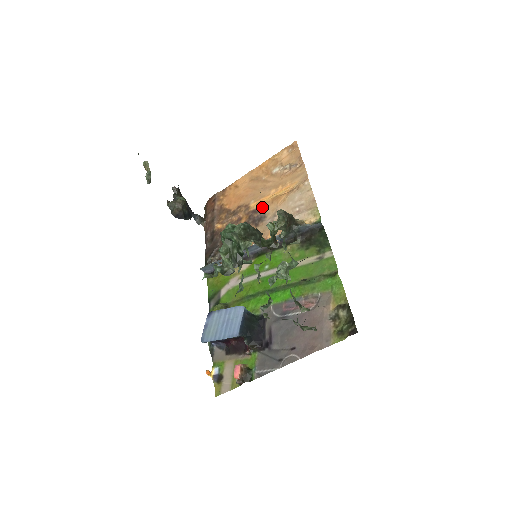
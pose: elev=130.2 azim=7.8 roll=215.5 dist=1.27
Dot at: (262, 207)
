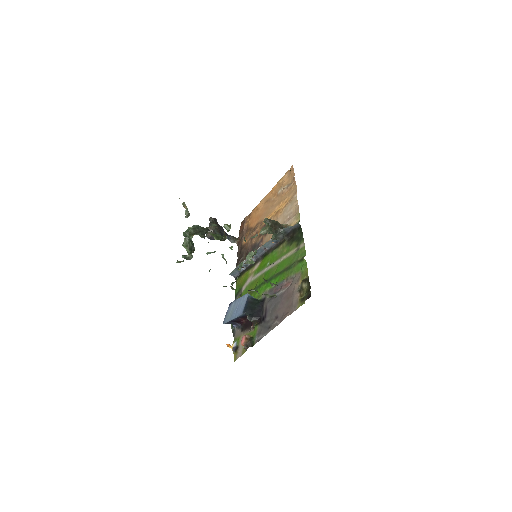
Dot at: occluded
